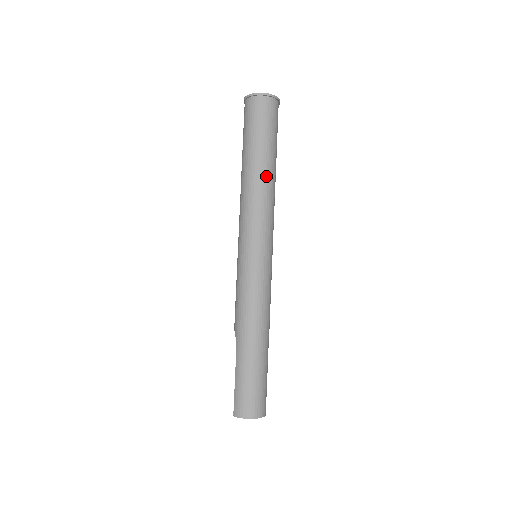
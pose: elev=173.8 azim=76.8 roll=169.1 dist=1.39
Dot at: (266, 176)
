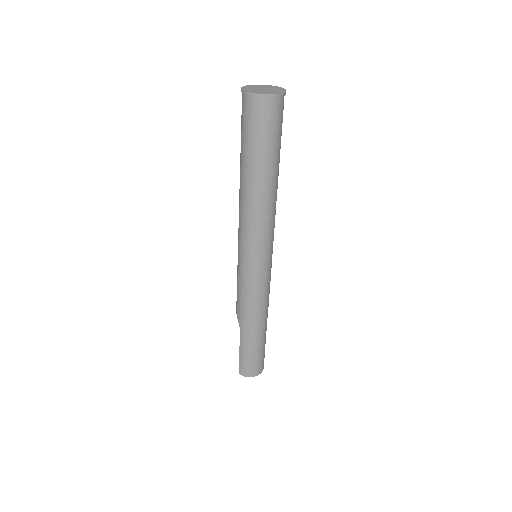
Dot at: (270, 190)
